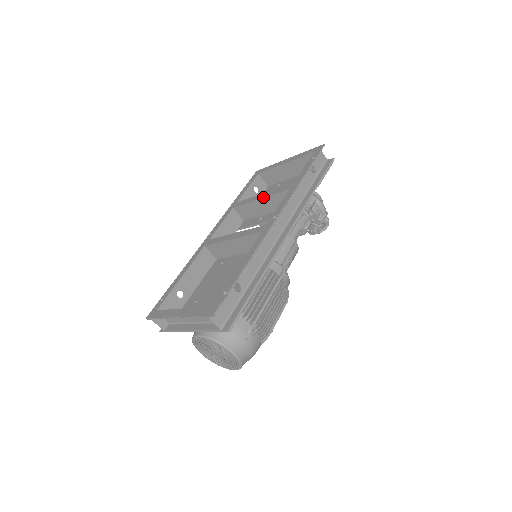
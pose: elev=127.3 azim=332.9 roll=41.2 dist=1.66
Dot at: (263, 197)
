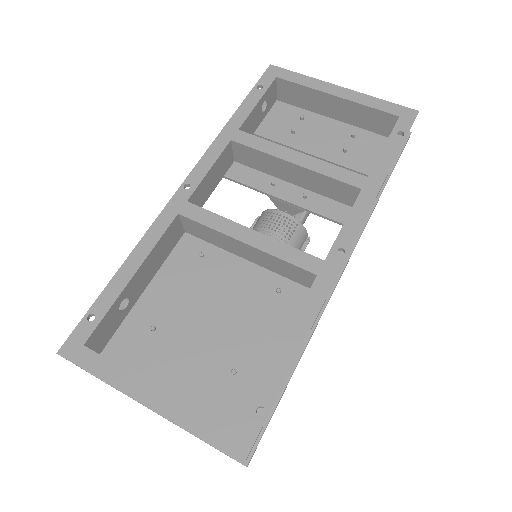
Dot at: (303, 165)
